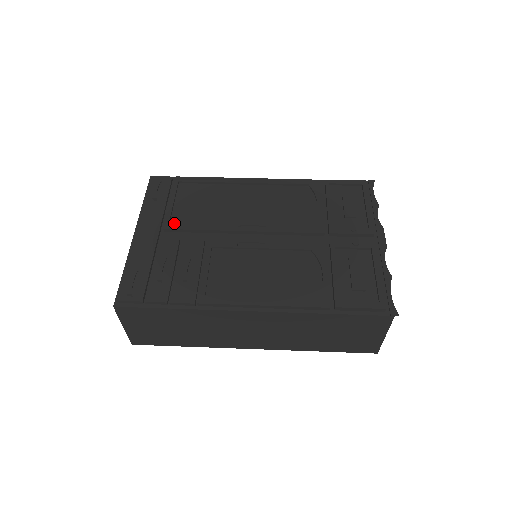
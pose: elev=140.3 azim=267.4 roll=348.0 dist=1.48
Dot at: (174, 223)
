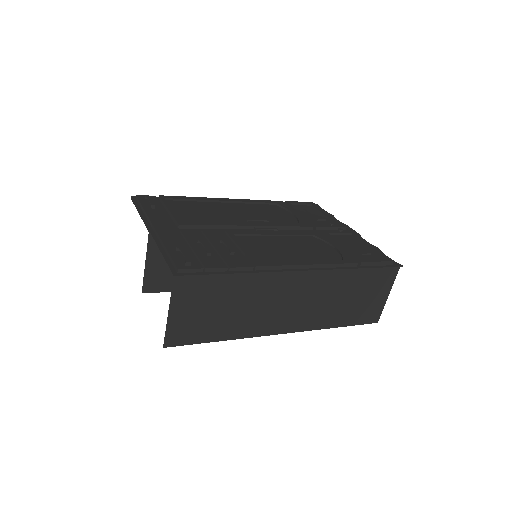
Dot at: (186, 221)
